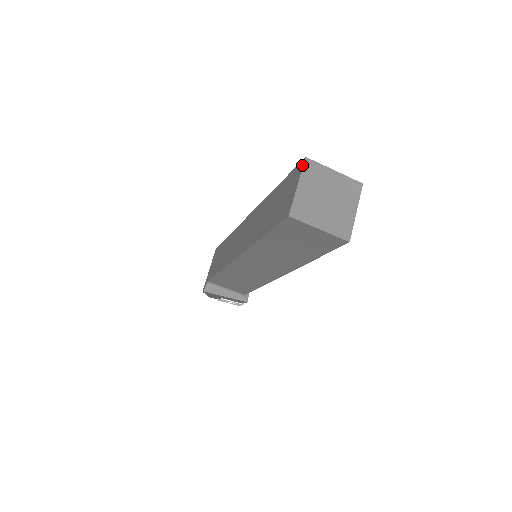
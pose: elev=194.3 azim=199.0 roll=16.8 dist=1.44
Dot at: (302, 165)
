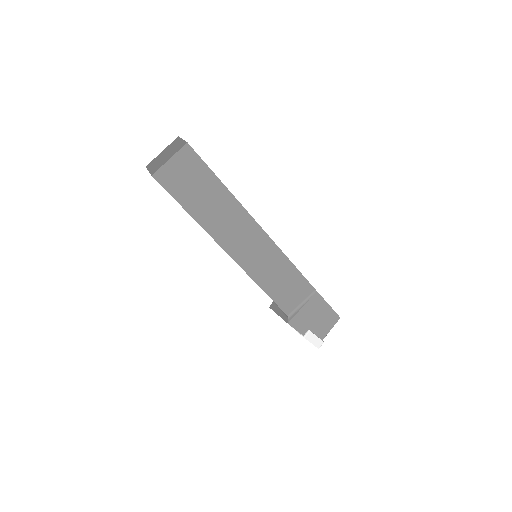
Dot at: occluded
